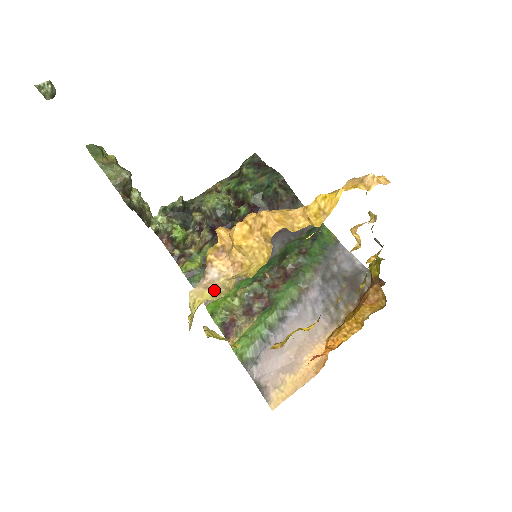
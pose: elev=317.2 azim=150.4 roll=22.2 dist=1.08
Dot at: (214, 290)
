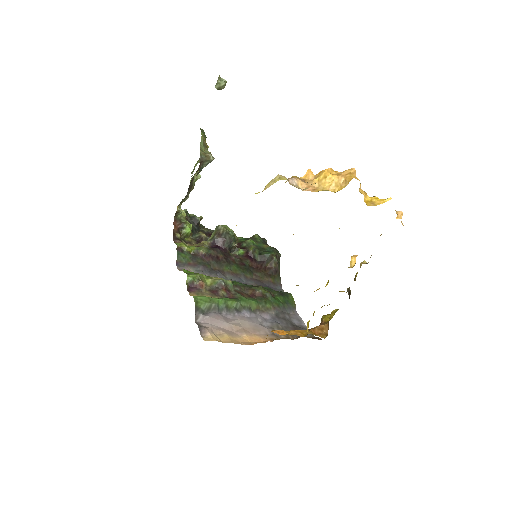
Dot at: (293, 185)
